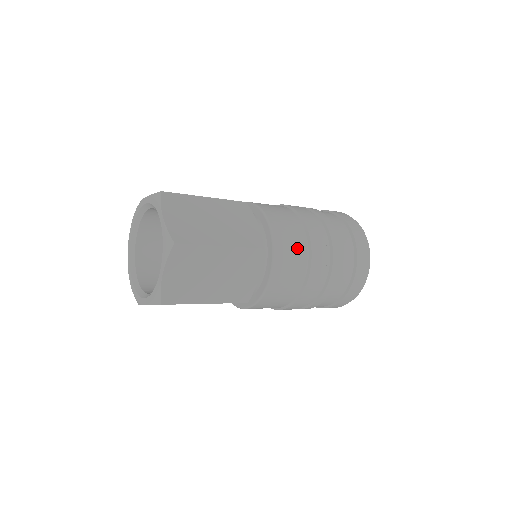
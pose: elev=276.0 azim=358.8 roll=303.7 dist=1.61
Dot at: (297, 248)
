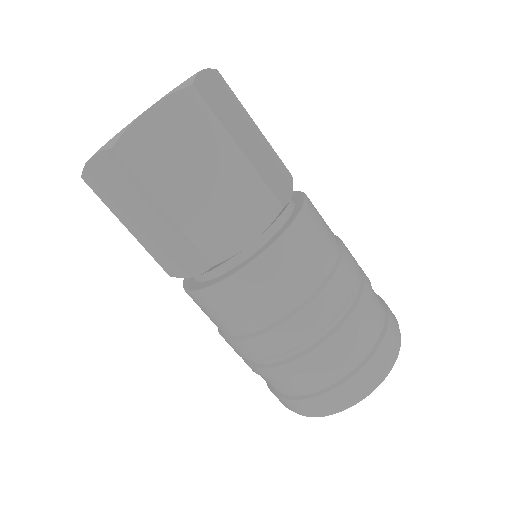
Dot at: (320, 254)
